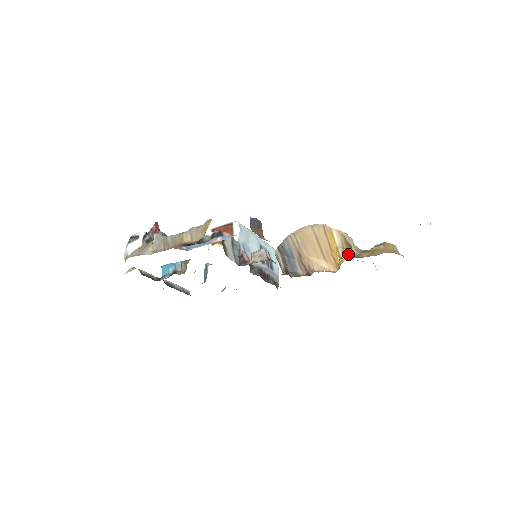
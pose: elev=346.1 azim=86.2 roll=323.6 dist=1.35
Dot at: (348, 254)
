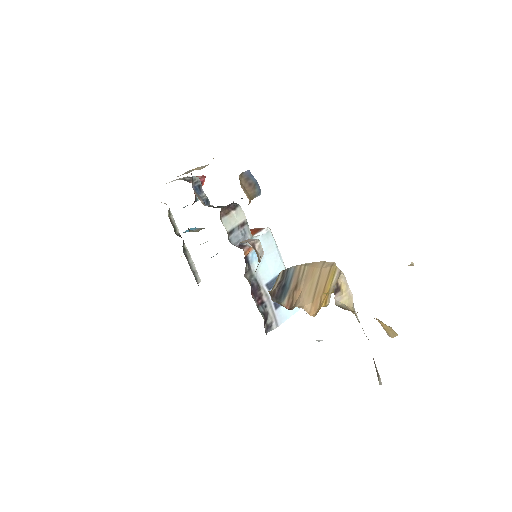
Dot at: occluded
